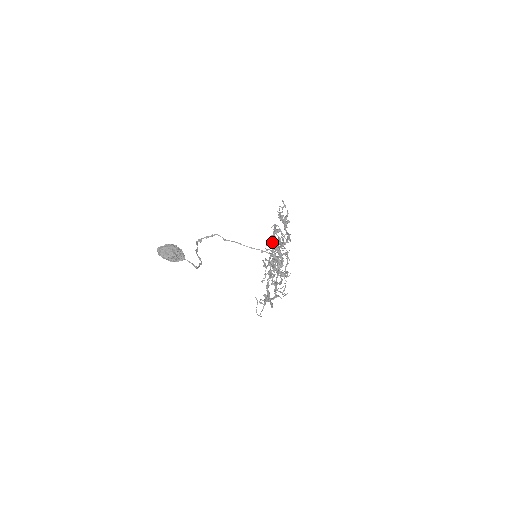
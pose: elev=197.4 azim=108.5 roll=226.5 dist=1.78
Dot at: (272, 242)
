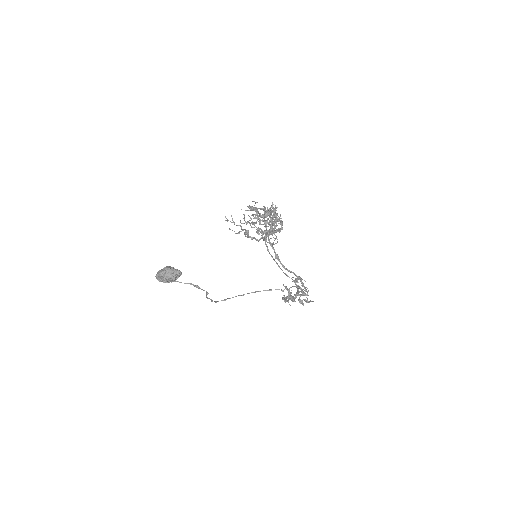
Dot at: occluded
